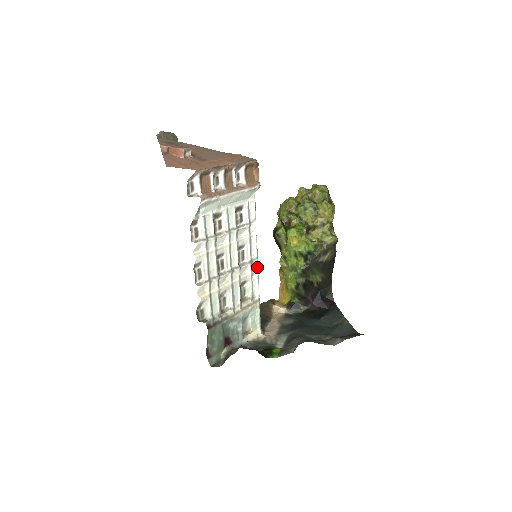
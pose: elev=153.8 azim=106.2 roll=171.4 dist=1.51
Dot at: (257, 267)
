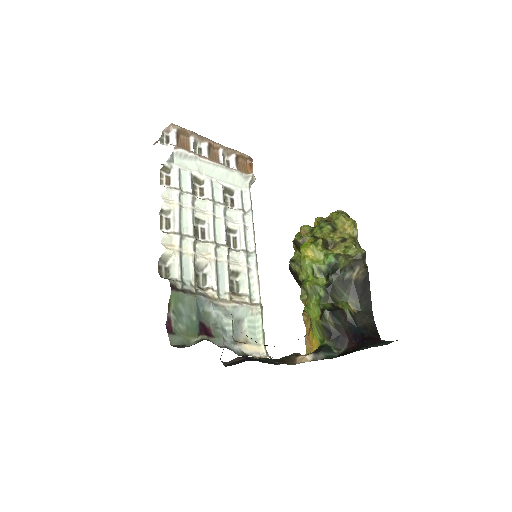
Dot at: (255, 263)
